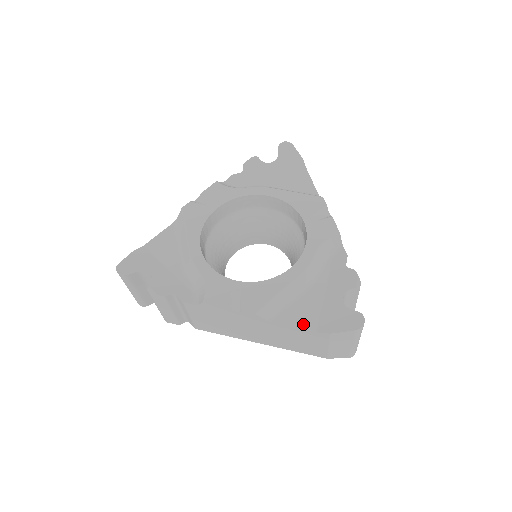
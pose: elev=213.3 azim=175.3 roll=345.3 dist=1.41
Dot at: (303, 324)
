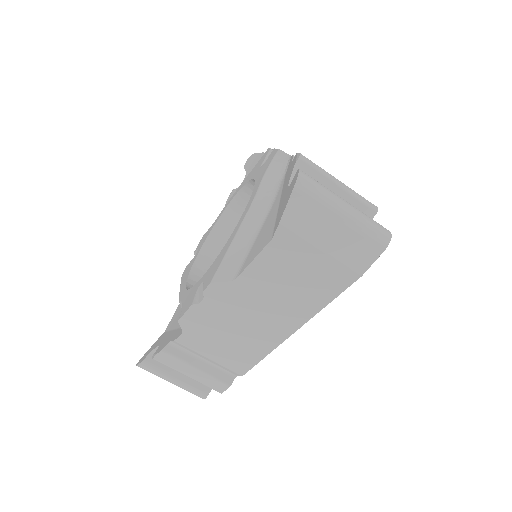
Dot at: (260, 248)
